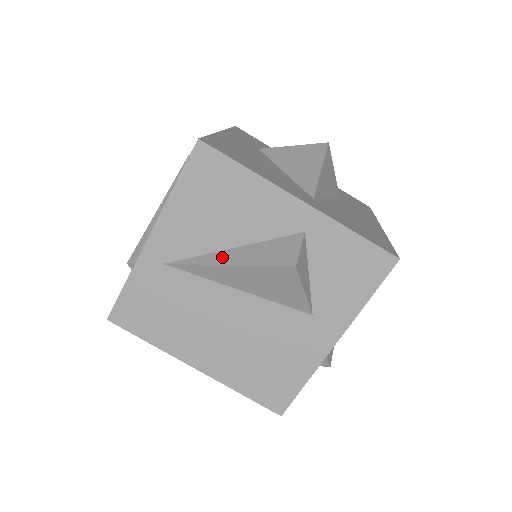
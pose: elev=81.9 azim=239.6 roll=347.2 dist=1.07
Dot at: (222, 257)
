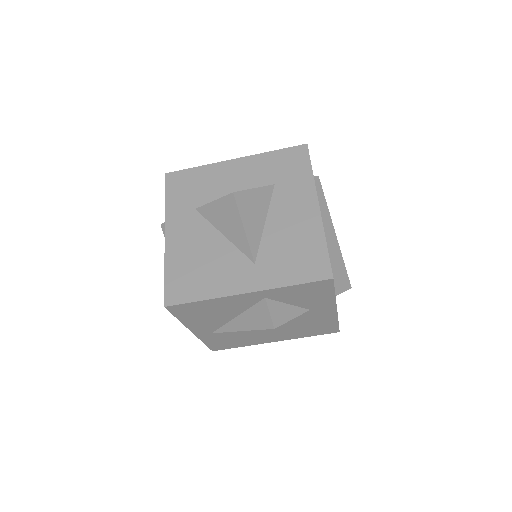
Dot at: (235, 325)
